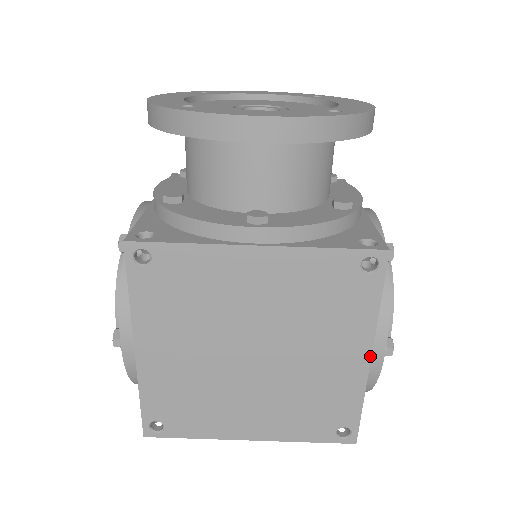
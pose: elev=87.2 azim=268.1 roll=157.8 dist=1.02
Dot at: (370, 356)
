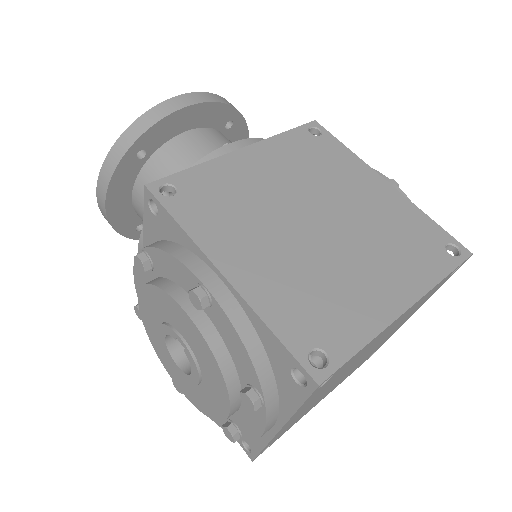
Dot at: (385, 181)
